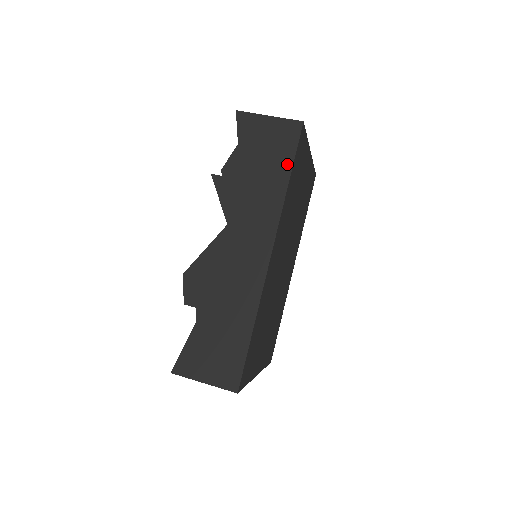
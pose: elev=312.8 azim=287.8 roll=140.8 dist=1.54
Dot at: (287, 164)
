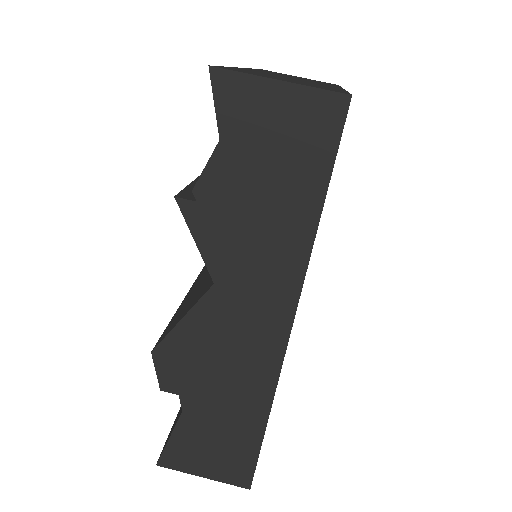
Dot at: (317, 183)
